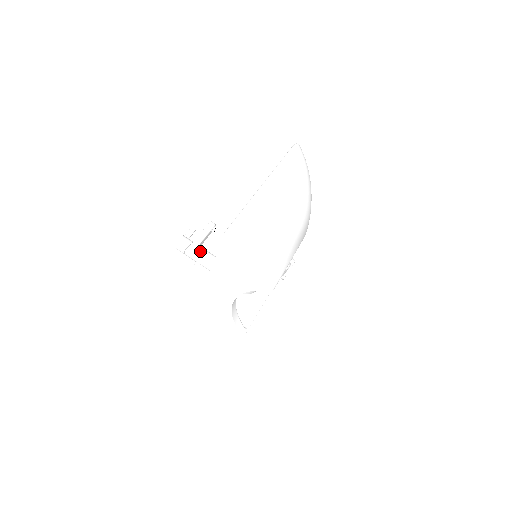
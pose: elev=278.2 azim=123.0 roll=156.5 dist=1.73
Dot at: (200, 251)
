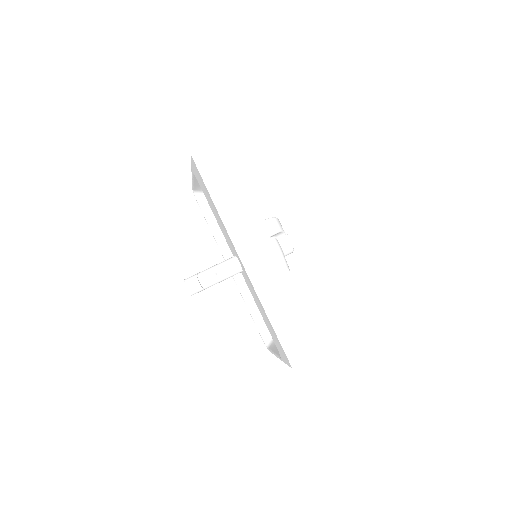
Dot at: (209, 268)
